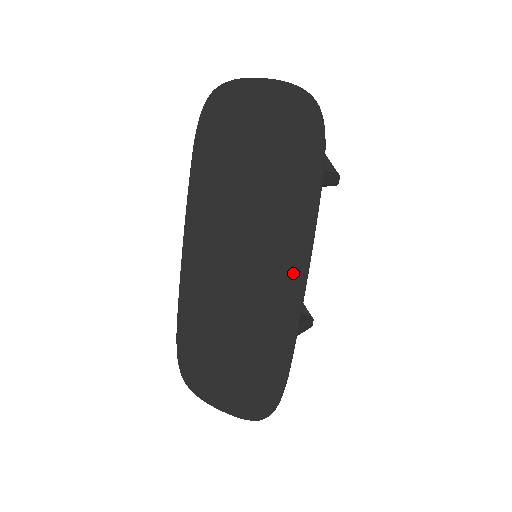
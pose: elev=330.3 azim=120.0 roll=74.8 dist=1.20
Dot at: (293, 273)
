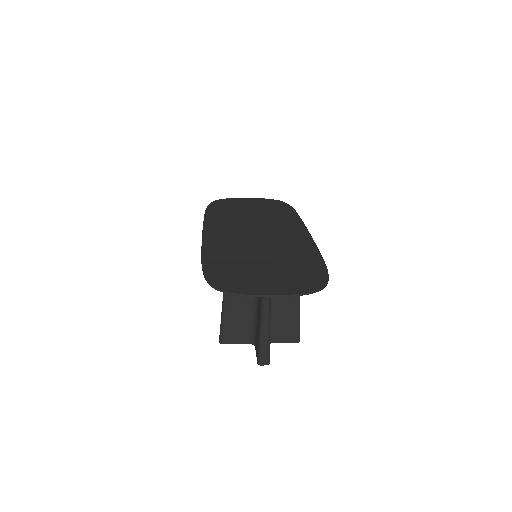
Dot at: (299, 232)
